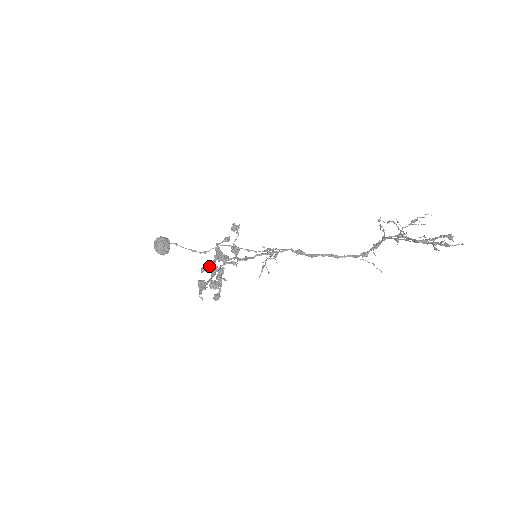
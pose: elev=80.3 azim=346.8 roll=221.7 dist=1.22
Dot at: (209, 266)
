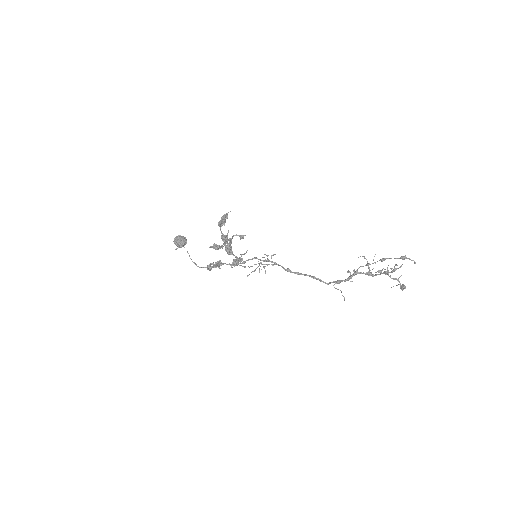
Dot at: (219, 245)
